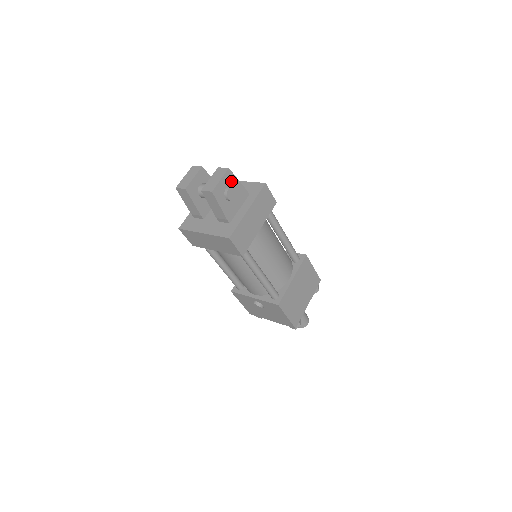
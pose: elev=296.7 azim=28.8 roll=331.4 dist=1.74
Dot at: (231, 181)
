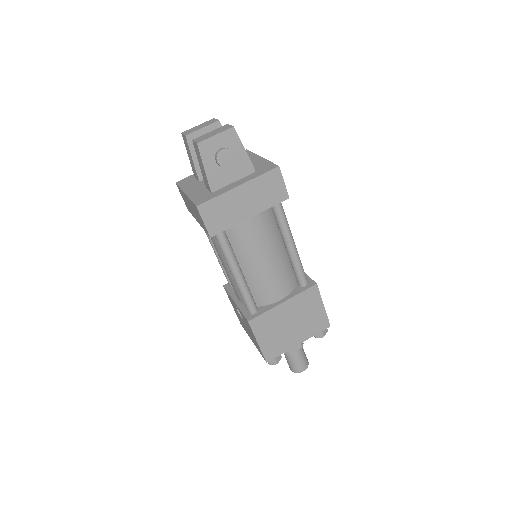
Dot at: (232, 144)
